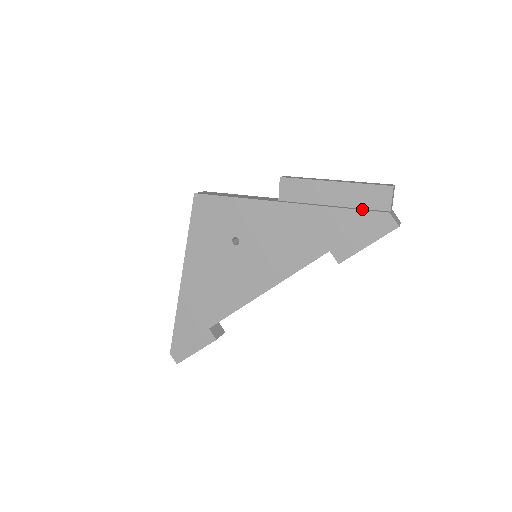
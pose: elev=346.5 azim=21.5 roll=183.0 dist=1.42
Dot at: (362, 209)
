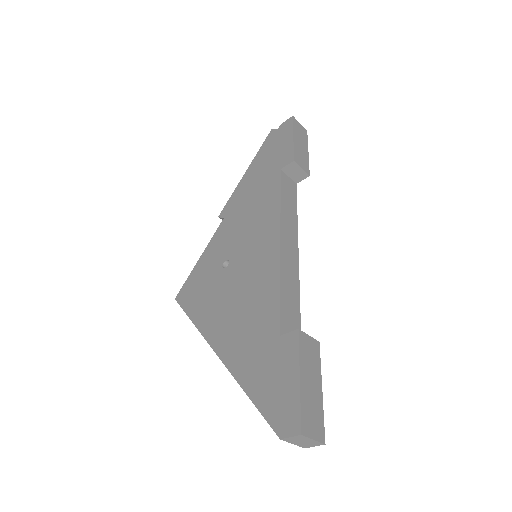
Dot at: (269, 147)
